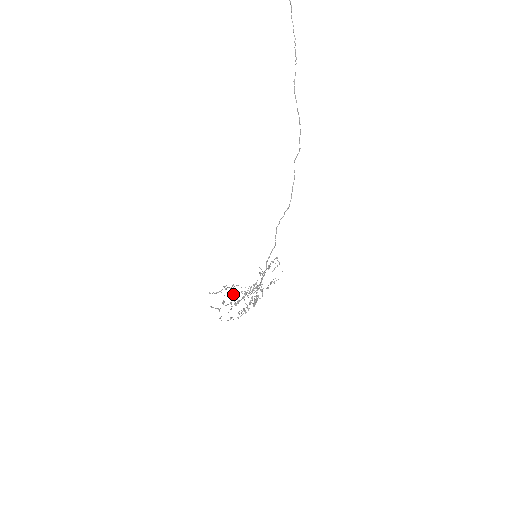
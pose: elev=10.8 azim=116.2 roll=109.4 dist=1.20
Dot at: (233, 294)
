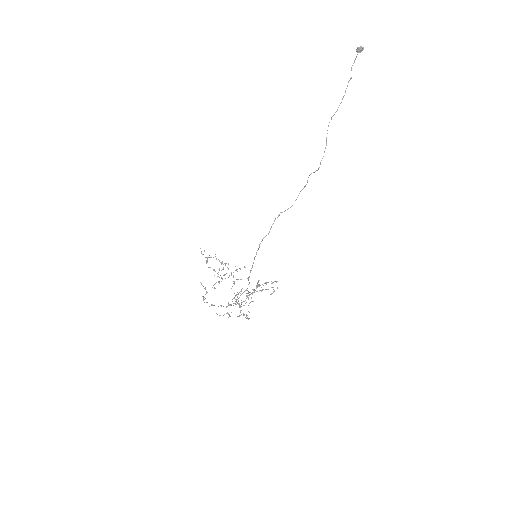
Dot at: occluded
